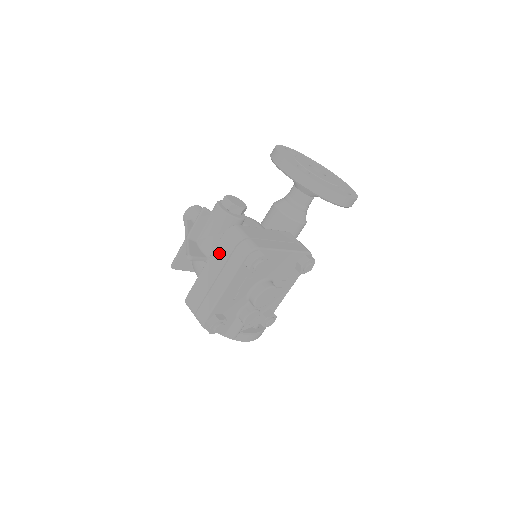
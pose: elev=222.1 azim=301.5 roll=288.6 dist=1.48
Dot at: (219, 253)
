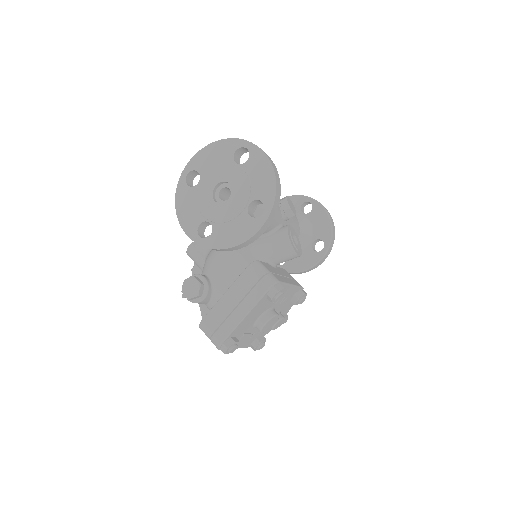
Dot at: occluded
